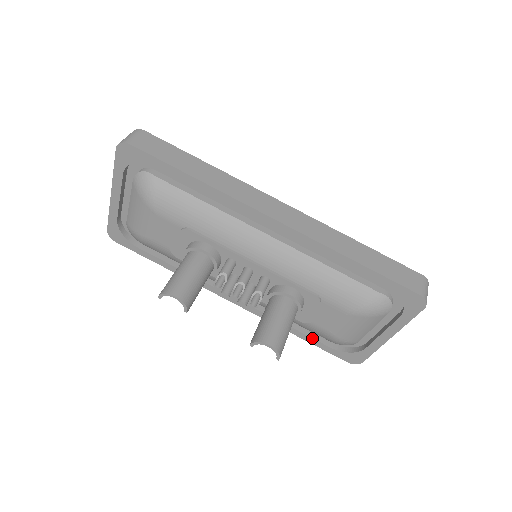
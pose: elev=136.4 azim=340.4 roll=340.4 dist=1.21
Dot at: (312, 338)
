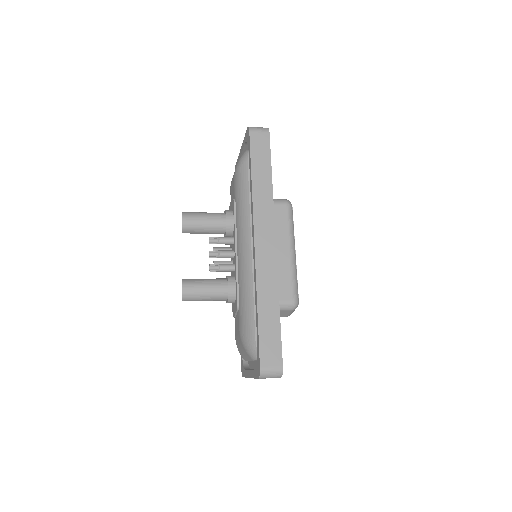
Dot at: occluded
